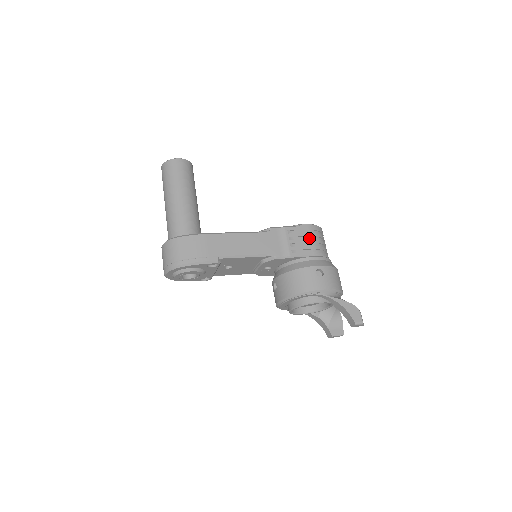
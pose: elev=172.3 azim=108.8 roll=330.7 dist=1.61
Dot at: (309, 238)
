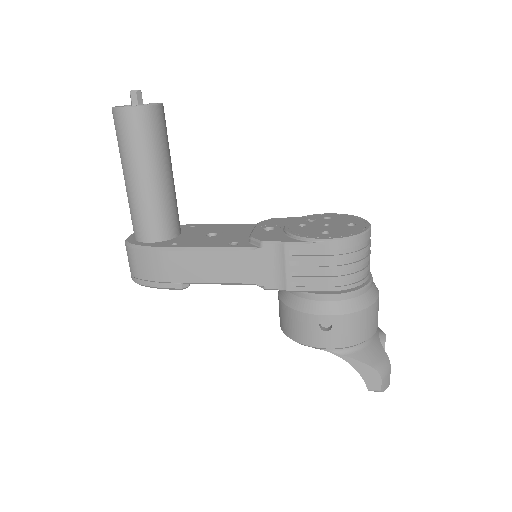
Dot at: (326, 263)
